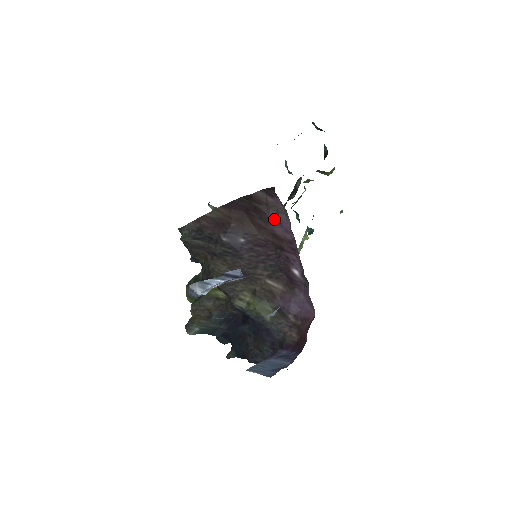
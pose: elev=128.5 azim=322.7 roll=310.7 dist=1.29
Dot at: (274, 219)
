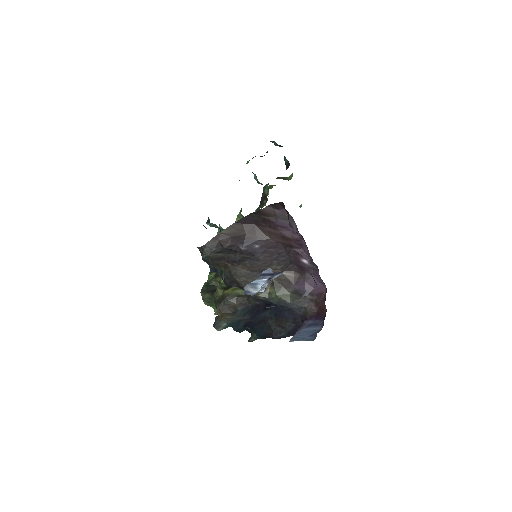
Dot at: (282, 225)
